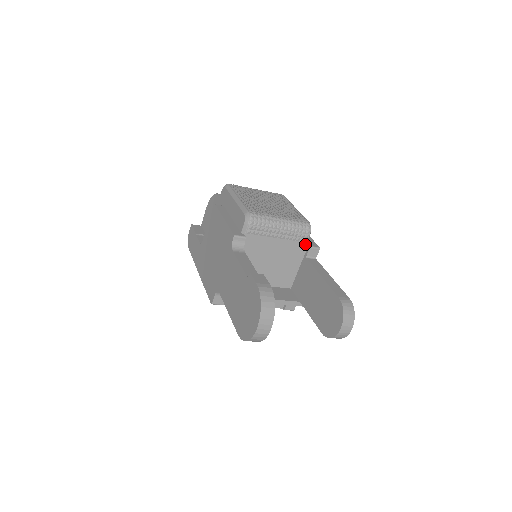
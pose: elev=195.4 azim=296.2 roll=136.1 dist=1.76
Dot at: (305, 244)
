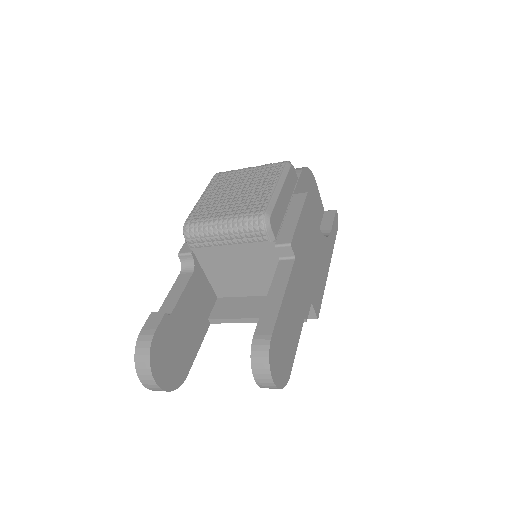
Dot at: (270, 243)
